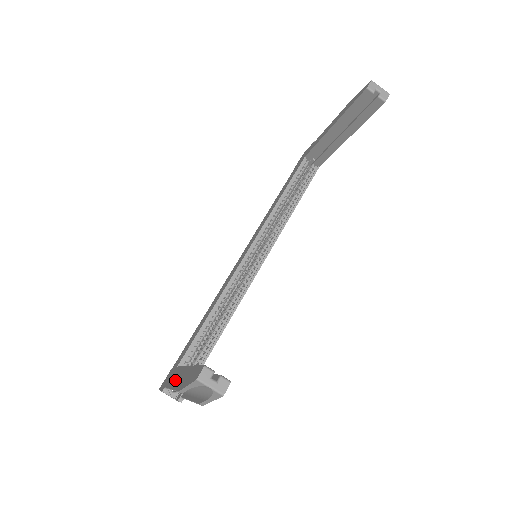
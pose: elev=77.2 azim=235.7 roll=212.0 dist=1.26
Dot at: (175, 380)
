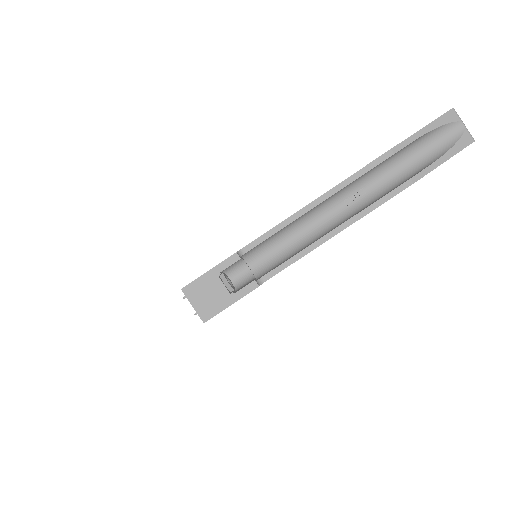
Dot at: occluded
